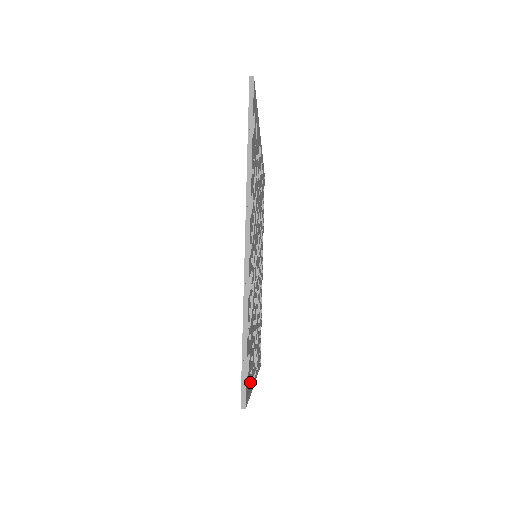
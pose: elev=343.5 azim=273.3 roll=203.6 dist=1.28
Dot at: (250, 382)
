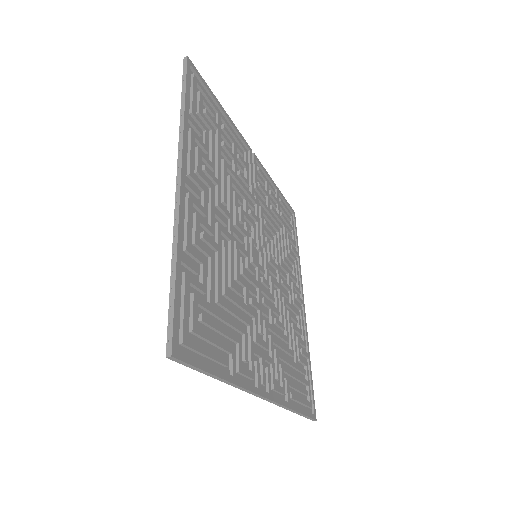
Dot at: (215, 358)
